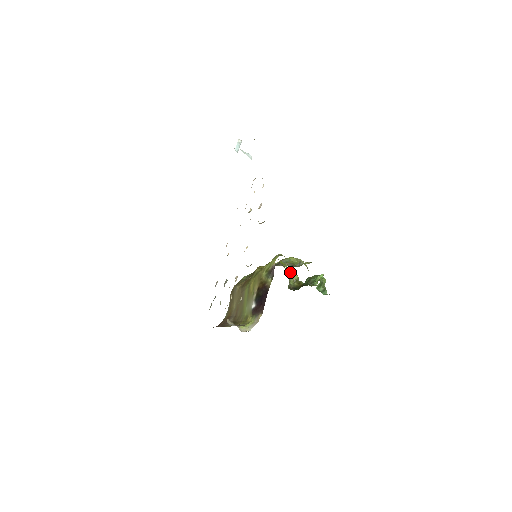
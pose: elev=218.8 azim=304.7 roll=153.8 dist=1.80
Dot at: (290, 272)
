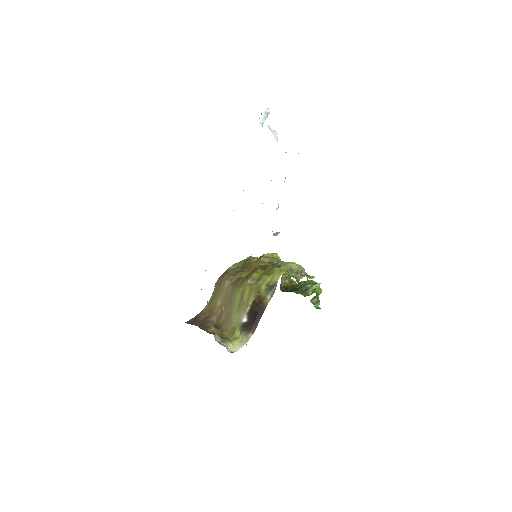
Dot at: occluded
